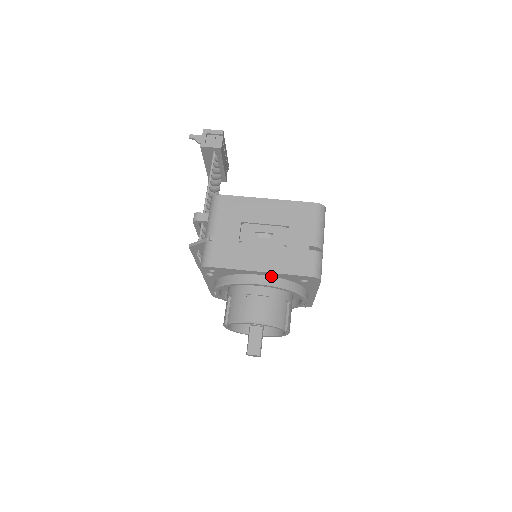
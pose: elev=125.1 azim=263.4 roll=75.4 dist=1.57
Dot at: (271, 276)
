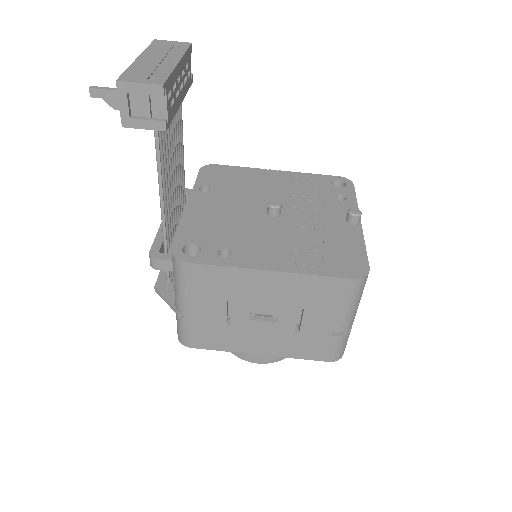
Dot at: occluded
